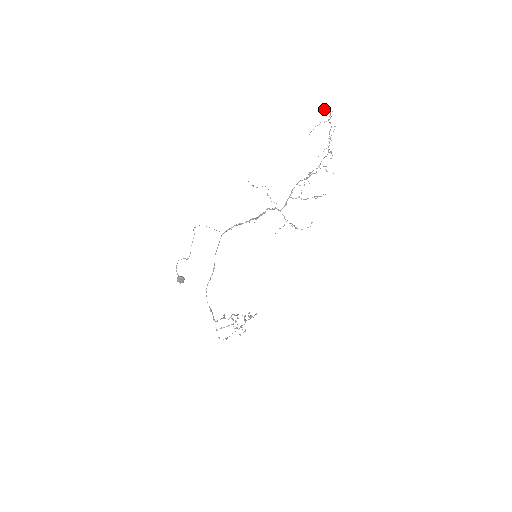
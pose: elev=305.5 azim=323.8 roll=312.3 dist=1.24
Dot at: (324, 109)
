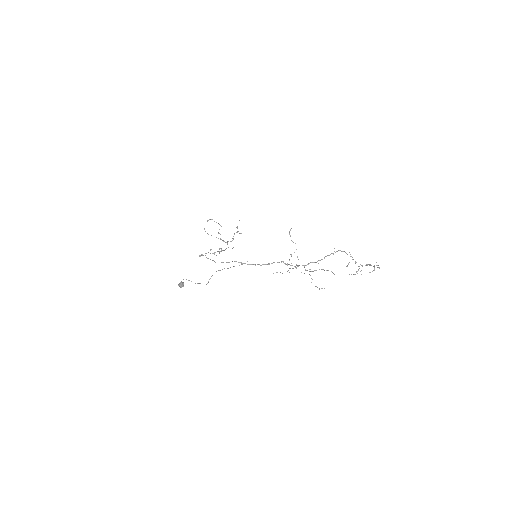
Dot at: occluded
